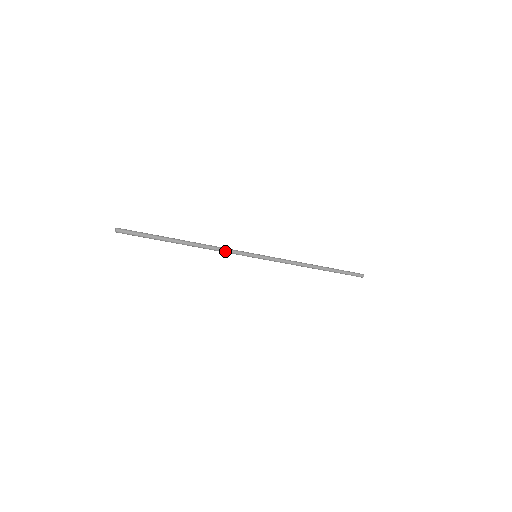
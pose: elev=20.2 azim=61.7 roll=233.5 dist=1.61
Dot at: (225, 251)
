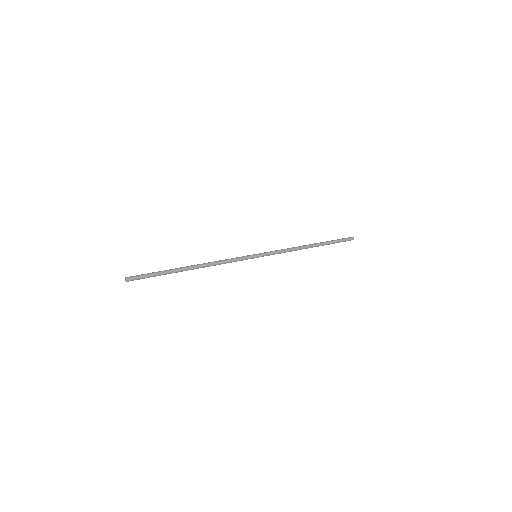
Dot at: occluded
